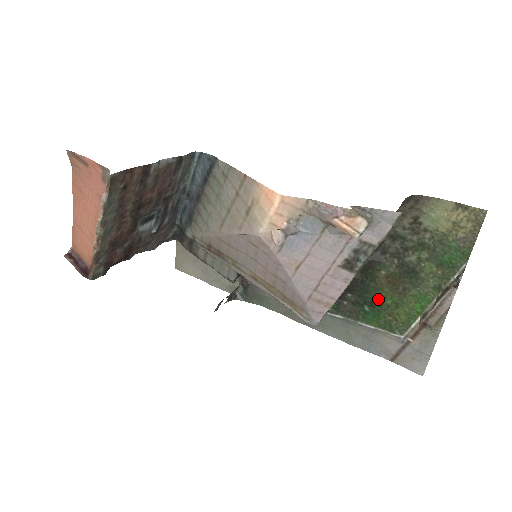
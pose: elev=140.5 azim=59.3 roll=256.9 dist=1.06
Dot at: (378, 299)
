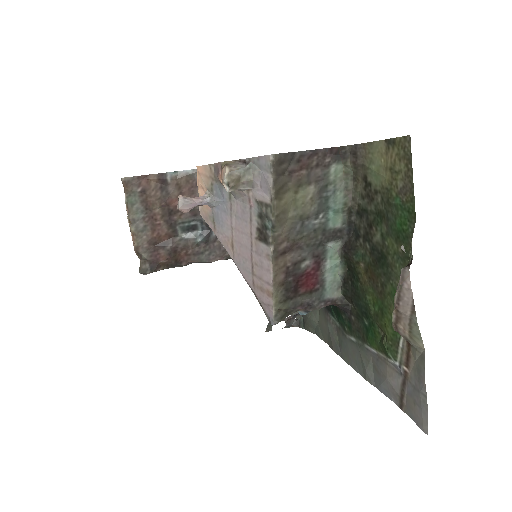
Dot at: (368, 306)
